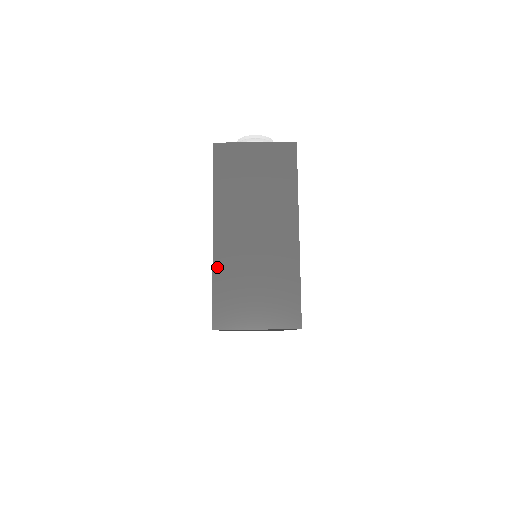
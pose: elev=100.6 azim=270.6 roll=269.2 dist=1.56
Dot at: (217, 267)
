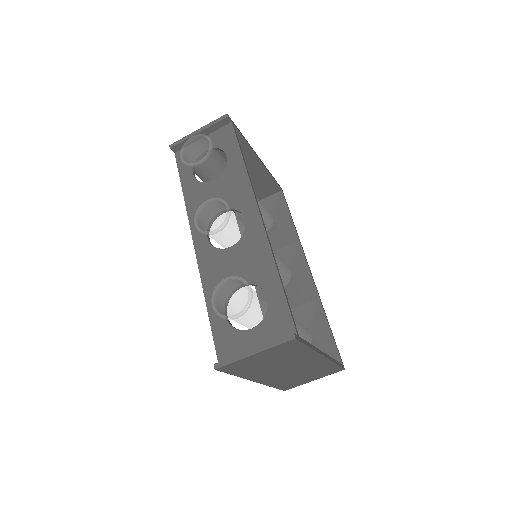
Dot at: (270, 385)
